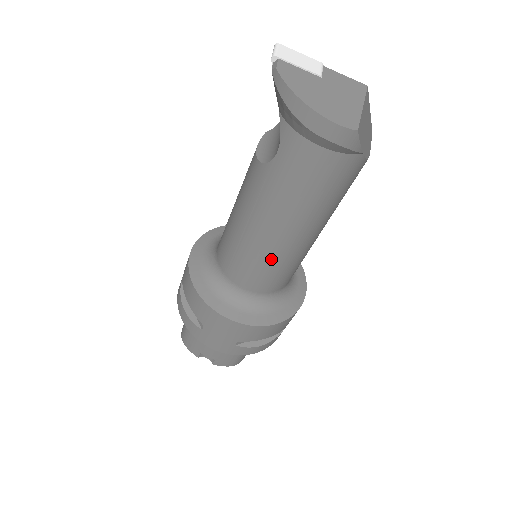
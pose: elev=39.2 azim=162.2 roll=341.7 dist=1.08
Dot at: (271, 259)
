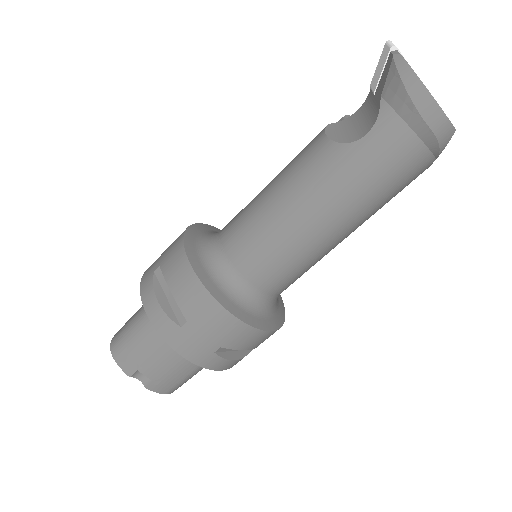
Dot at: (302, 250)
